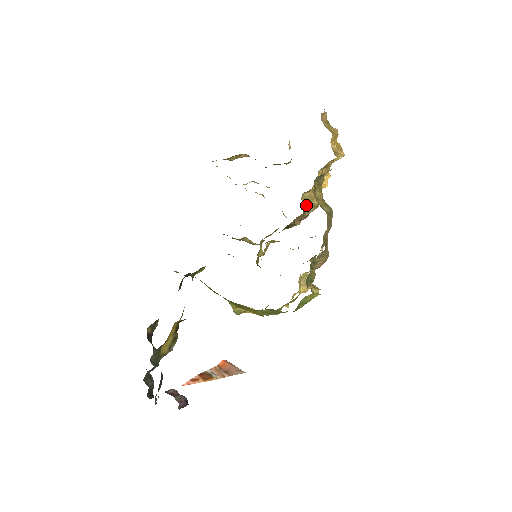
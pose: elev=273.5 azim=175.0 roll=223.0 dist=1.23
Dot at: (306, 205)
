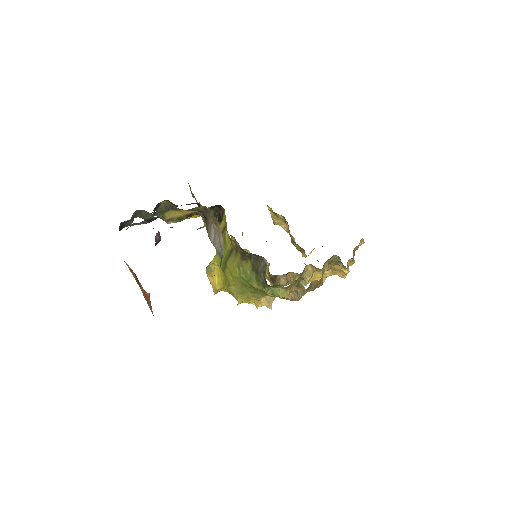
Dot at: (303, 273)
